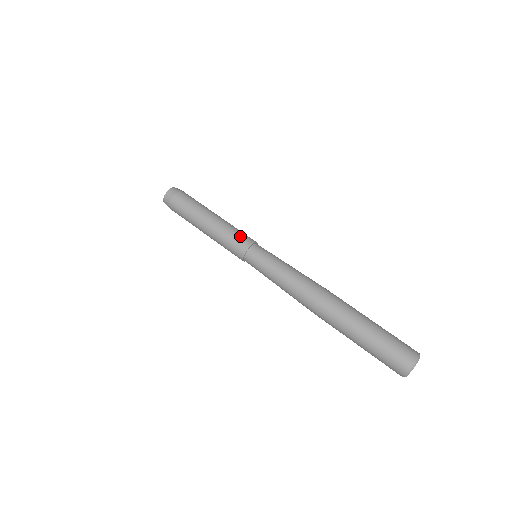
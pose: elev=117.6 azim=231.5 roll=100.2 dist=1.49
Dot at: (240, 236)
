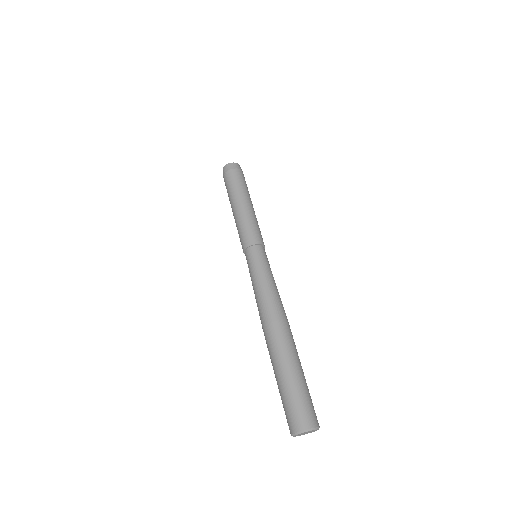
Dot at: (249, 232)
